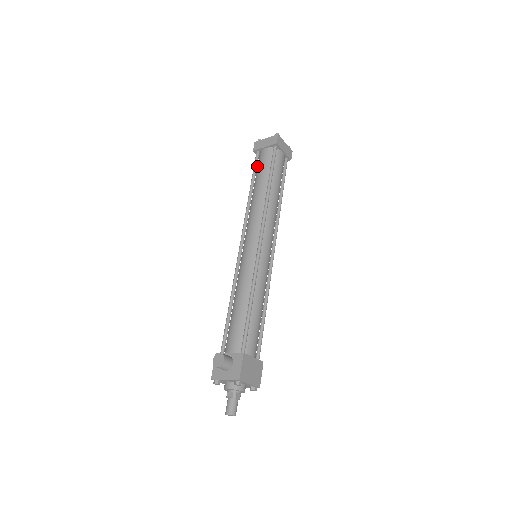
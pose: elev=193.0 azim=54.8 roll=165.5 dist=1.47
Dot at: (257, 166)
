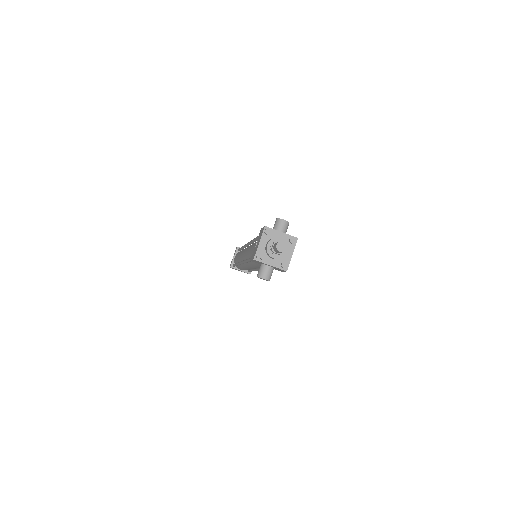
Dot at: occluded
